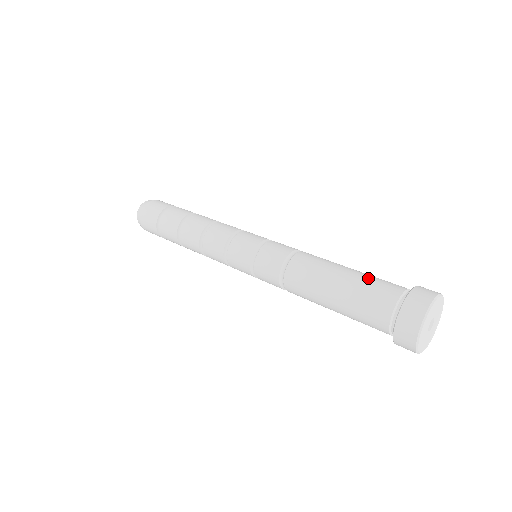
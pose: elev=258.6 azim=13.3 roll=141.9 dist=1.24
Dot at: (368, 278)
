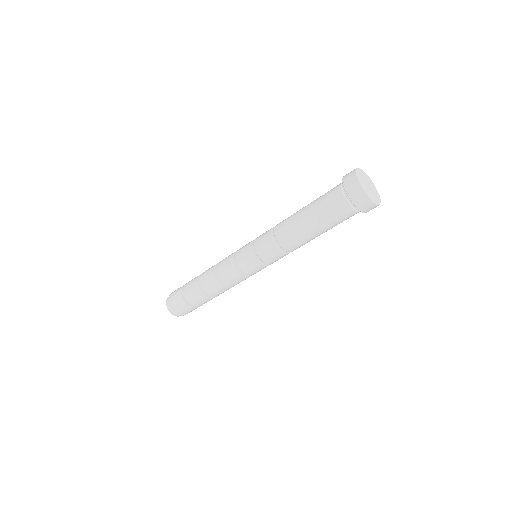
Dot at: (321, 209)
